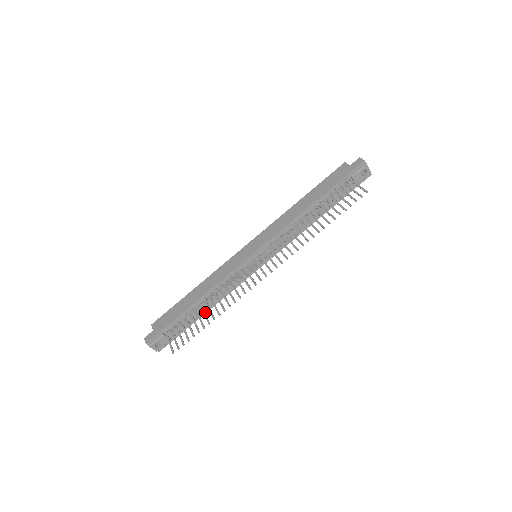
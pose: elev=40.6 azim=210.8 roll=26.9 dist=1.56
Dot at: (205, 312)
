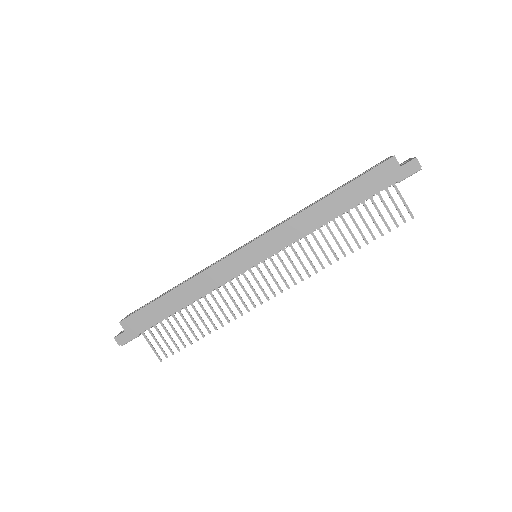
Dot at: occluded
